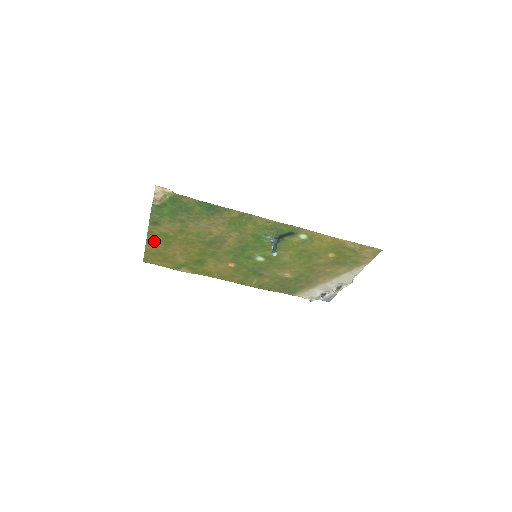
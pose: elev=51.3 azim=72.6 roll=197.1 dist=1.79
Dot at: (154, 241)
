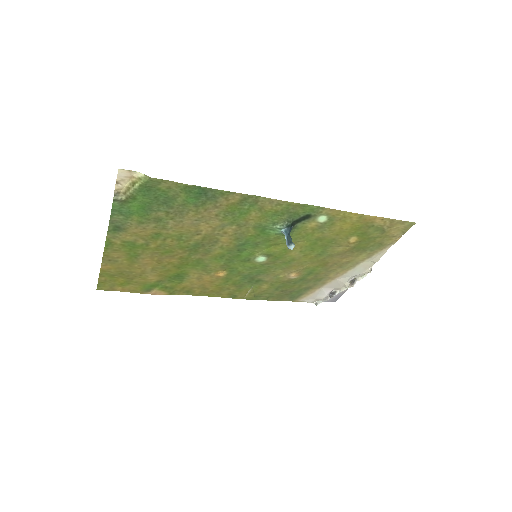
Dot at: (114, 256)
